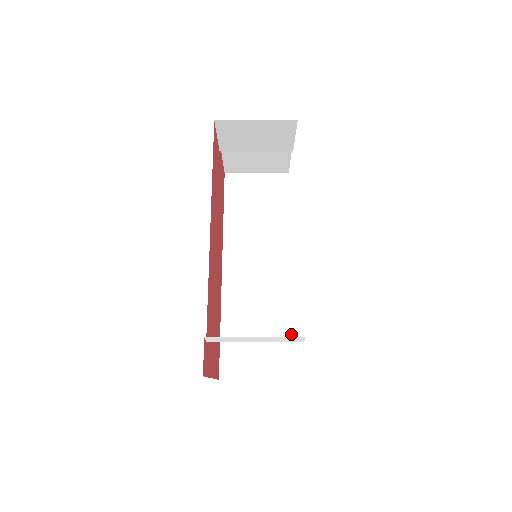
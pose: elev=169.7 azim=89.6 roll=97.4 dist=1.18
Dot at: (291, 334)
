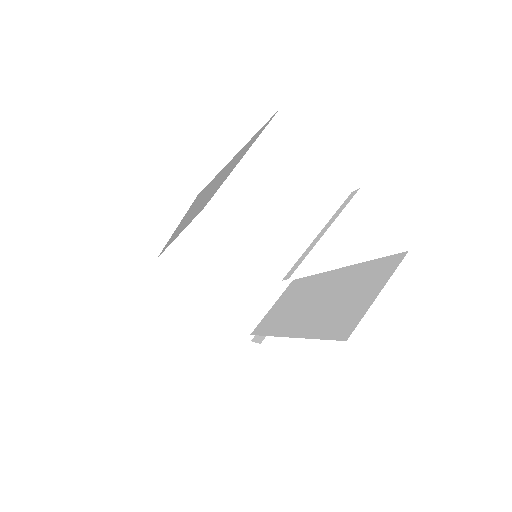
Dot at: occluded
